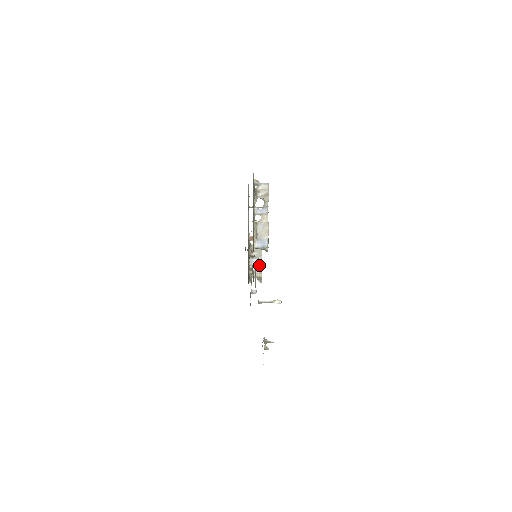
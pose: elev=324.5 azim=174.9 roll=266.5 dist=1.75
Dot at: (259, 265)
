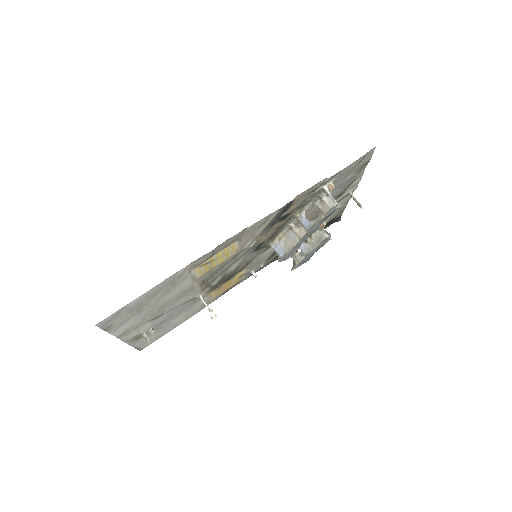
Dot at: (303, 254)
